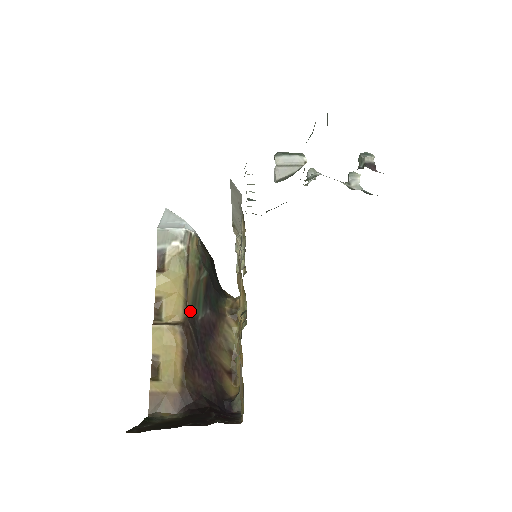
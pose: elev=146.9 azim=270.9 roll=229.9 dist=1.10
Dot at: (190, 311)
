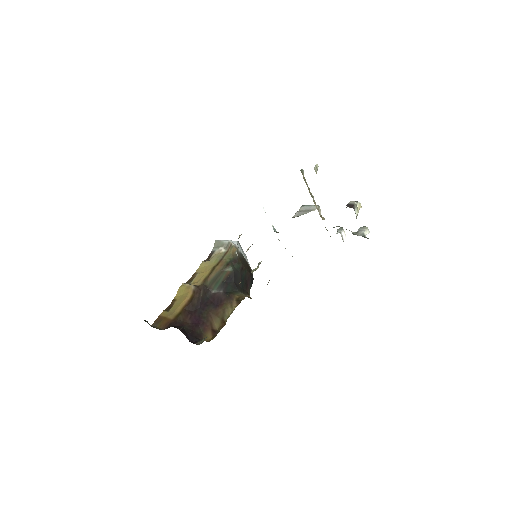
Dot at: (208, 284)
